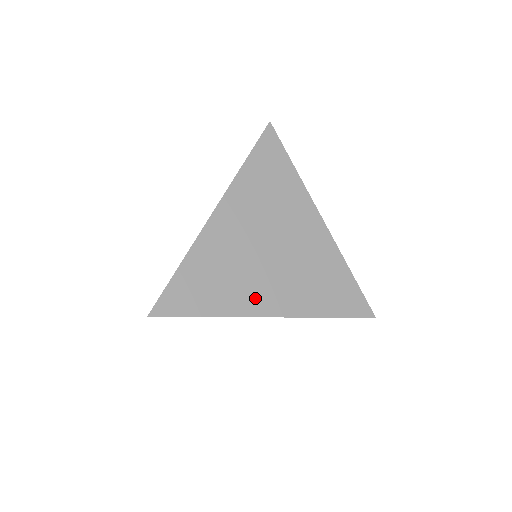
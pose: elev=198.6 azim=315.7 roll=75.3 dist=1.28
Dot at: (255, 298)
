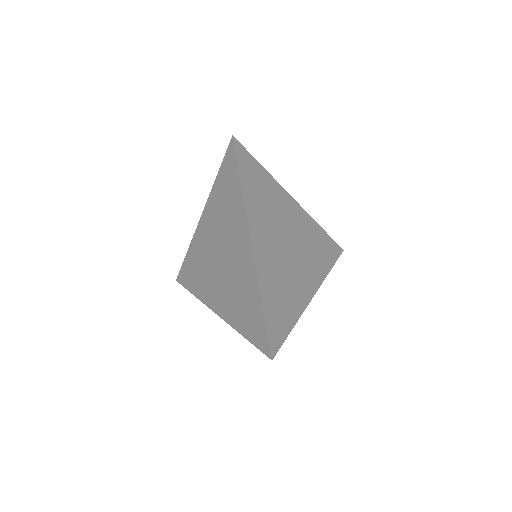
Dot at: (302, 290)
